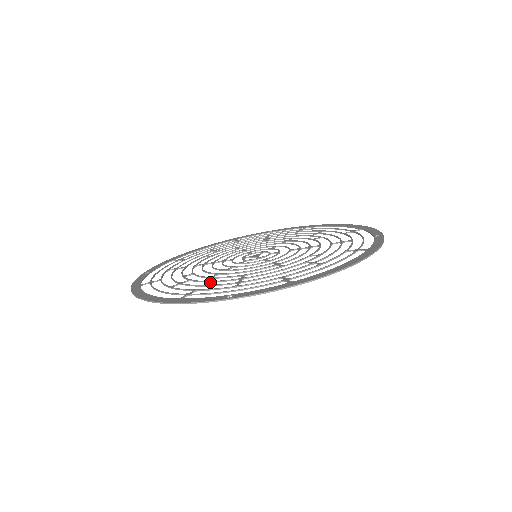
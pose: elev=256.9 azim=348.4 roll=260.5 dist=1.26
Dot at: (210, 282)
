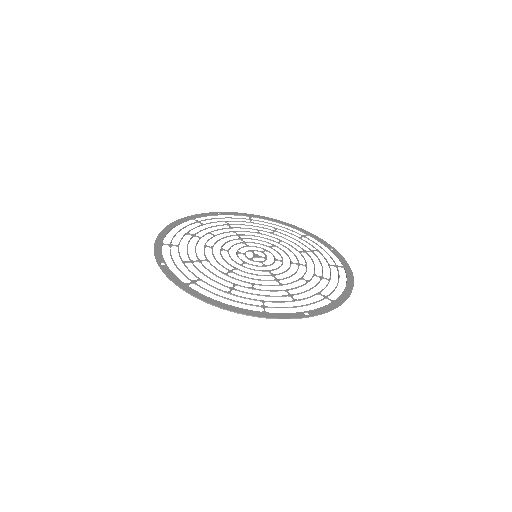
Dot at: (195, 248)
